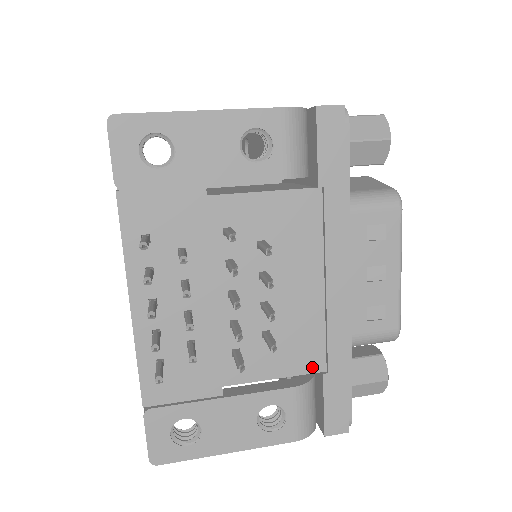
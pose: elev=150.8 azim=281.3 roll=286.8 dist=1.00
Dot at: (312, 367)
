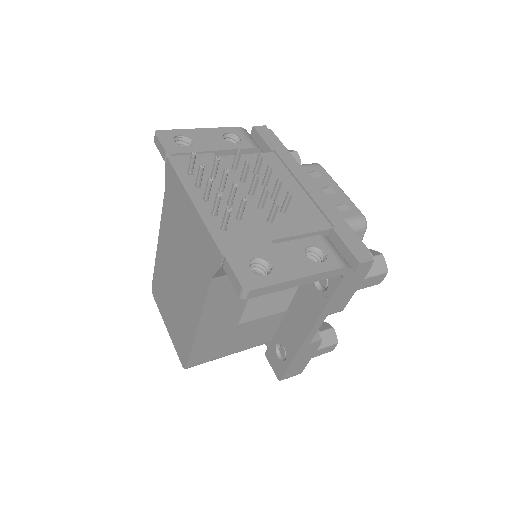
Dot at: (323, 227)
